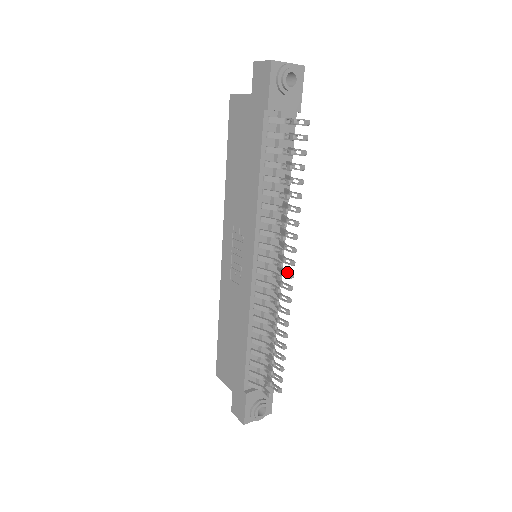
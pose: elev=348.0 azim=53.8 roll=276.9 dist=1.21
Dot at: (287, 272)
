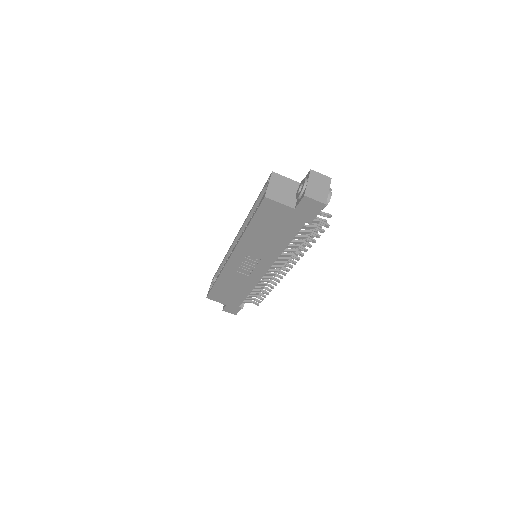
Dot at: (284, 265)
